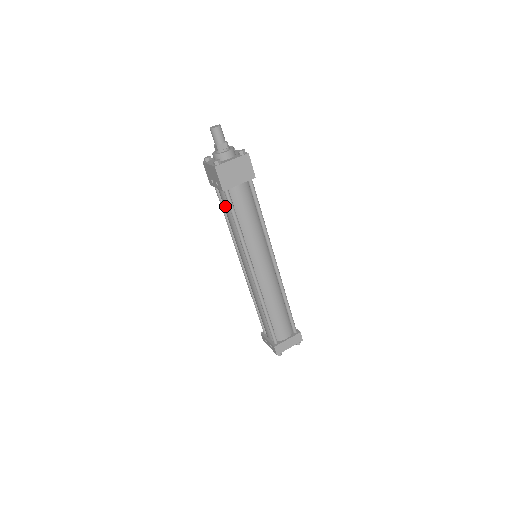
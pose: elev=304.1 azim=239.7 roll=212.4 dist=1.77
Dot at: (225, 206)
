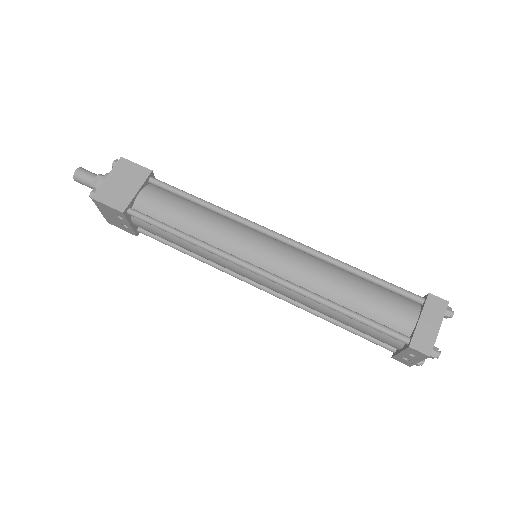
Dot at: (156, 234)
